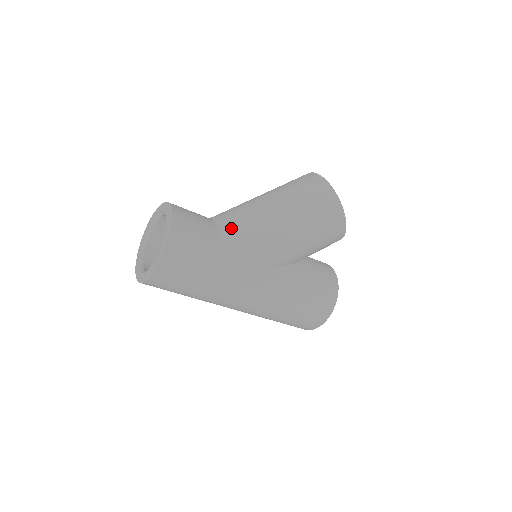
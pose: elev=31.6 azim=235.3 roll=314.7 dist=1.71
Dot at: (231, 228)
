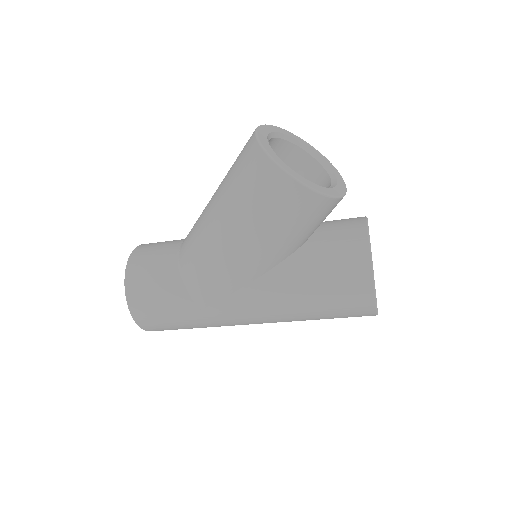
Dot at: (185, 256)
